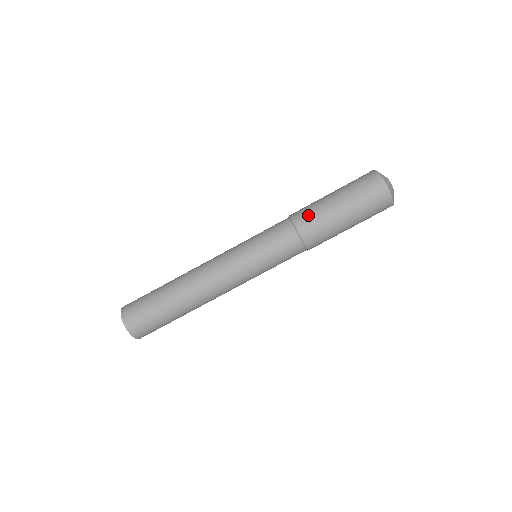
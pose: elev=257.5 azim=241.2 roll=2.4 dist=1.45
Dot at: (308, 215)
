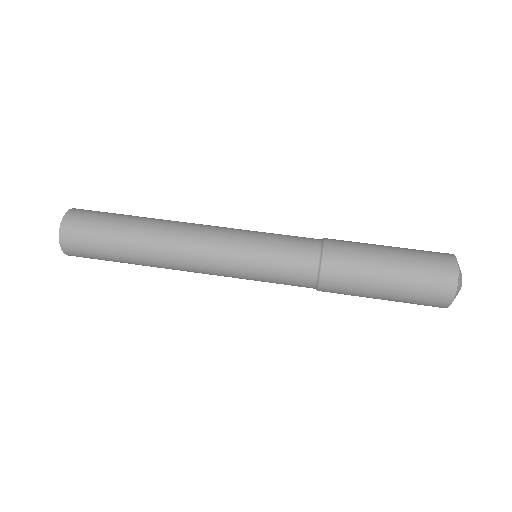
Dot at: (346, 251)
